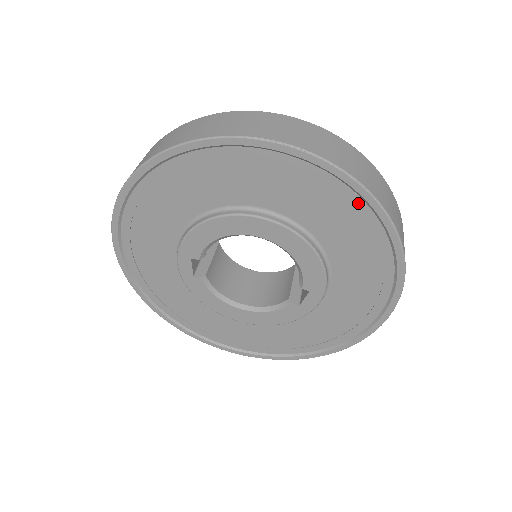
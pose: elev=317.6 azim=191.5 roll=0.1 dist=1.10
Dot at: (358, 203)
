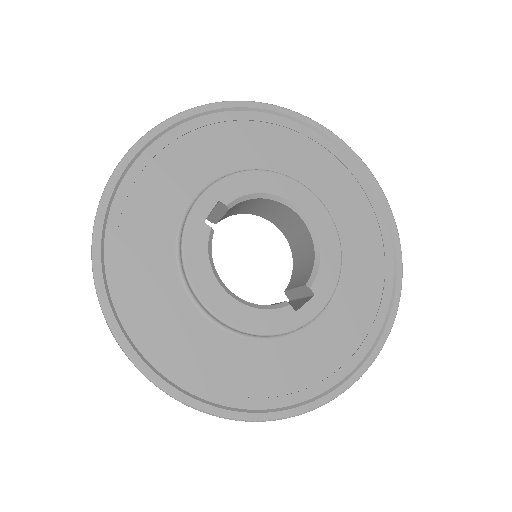
Dot at: (383, 225)
